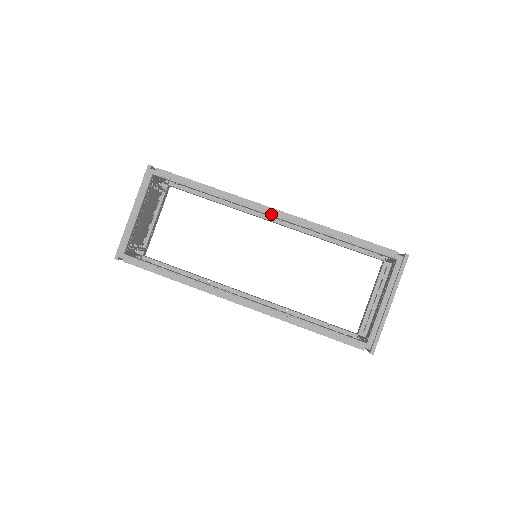
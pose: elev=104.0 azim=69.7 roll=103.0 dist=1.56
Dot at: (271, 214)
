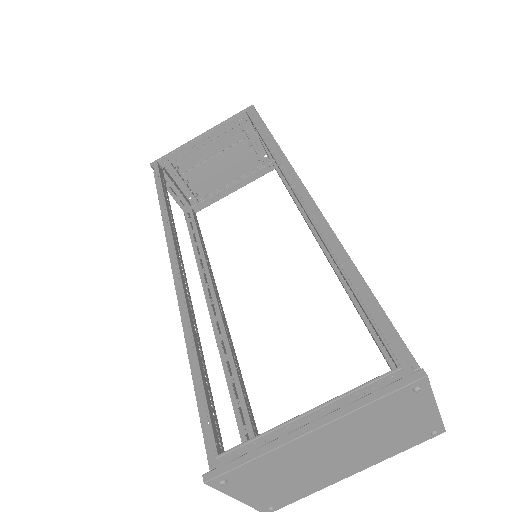
Dot at: (300, 196)
